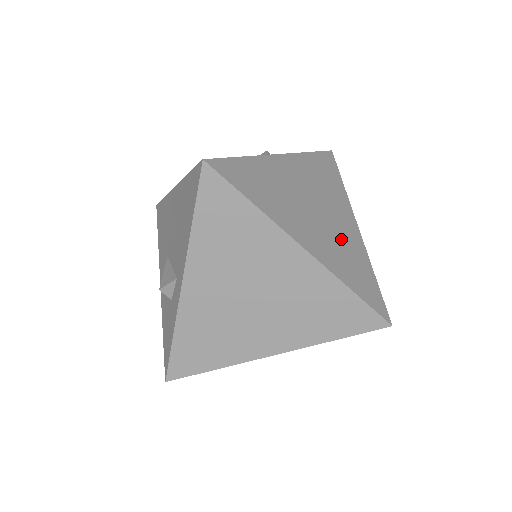
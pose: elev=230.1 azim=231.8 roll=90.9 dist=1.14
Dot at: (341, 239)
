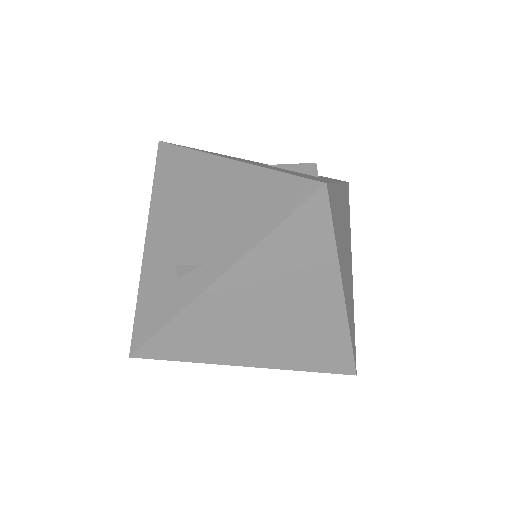
Dot at: occluded
